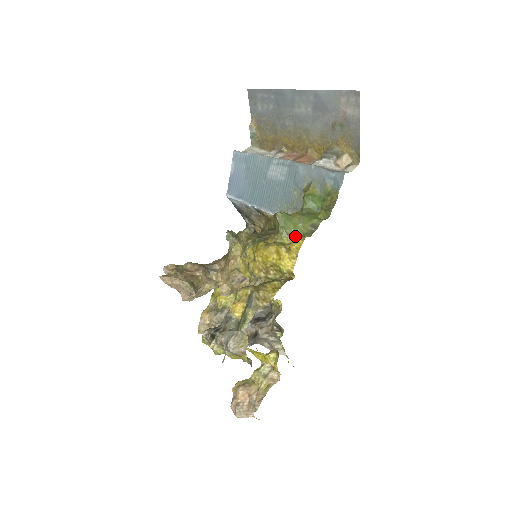
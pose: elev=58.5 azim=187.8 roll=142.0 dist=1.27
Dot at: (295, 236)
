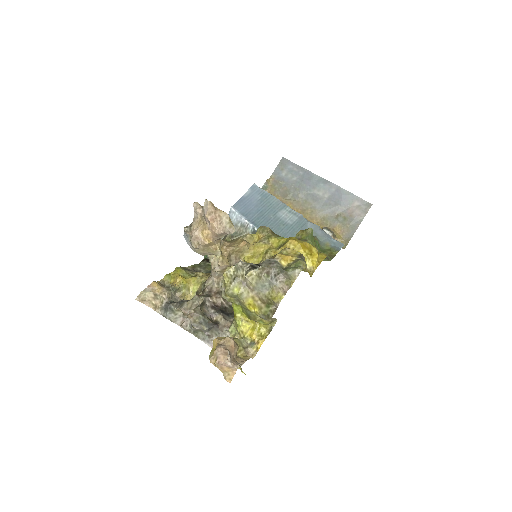
Dot at: occluded
